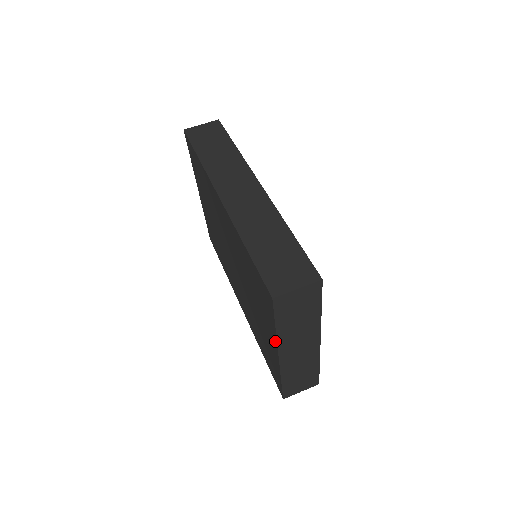
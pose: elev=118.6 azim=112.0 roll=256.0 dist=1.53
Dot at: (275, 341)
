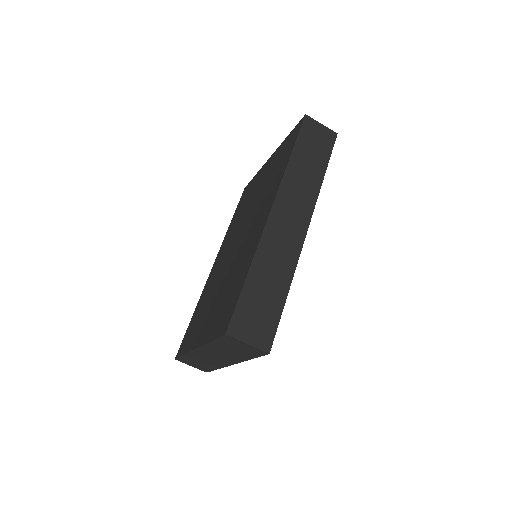
Dot at: (203, 341)
